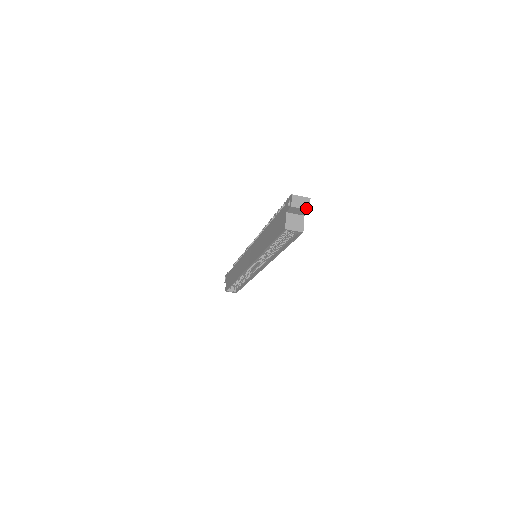
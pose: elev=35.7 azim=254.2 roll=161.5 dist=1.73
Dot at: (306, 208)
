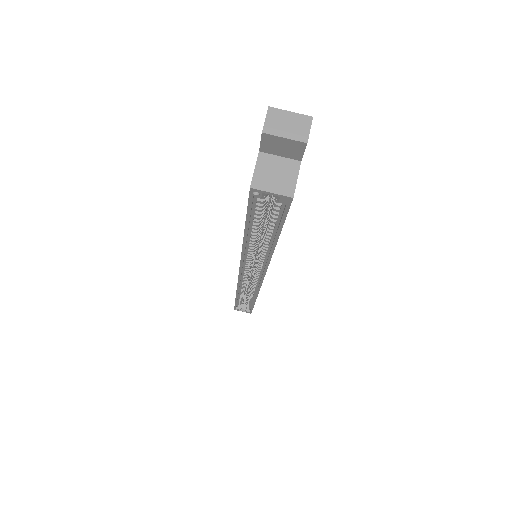
Dot at: (298, 138)
